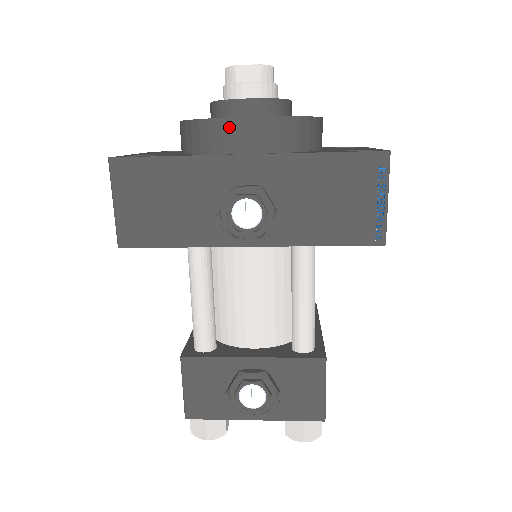
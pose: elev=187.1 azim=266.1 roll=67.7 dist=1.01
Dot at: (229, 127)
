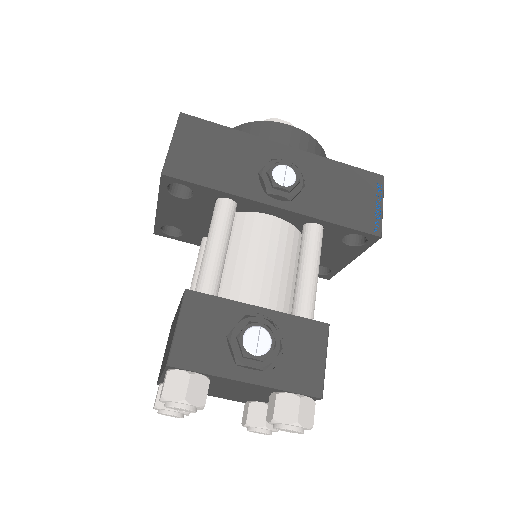
Dot at: (277, 127)
